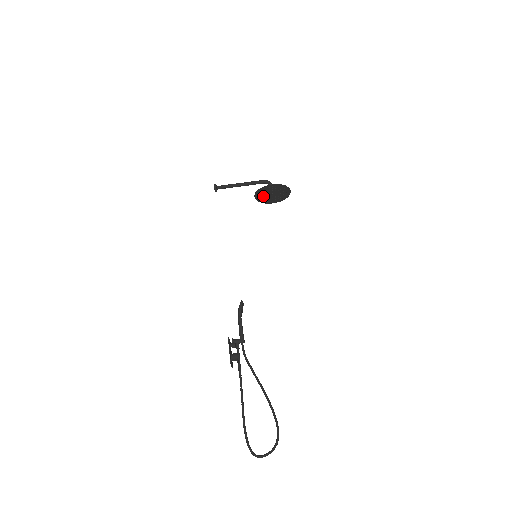
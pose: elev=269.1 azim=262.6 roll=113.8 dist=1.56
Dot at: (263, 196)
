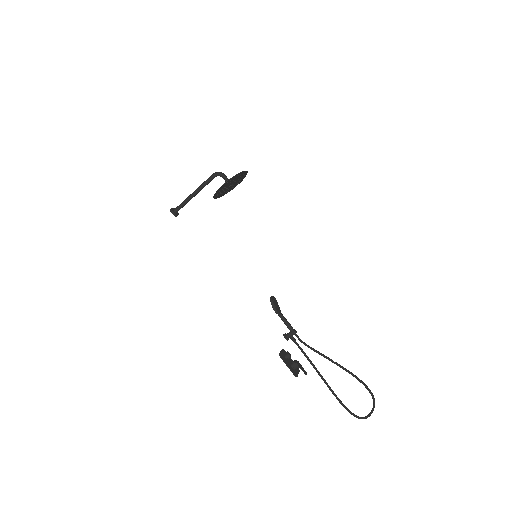
Dot at: (223, 192)
